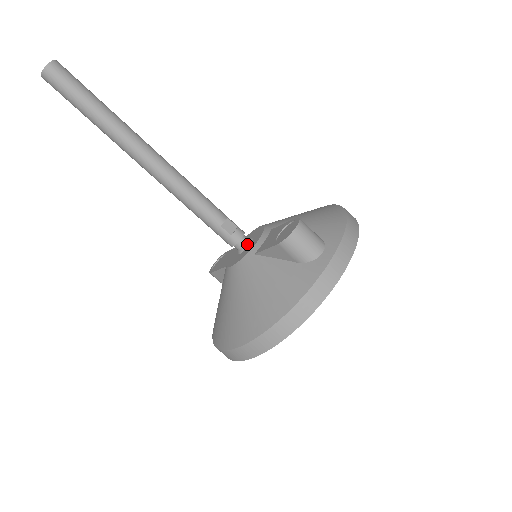
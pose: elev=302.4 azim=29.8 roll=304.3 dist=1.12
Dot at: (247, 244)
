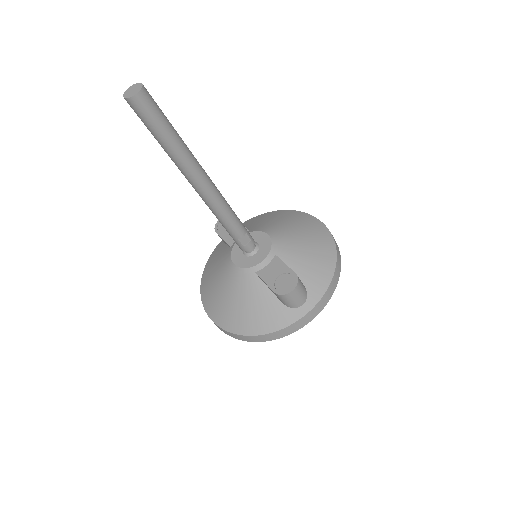
Dot at: (253, 253)
